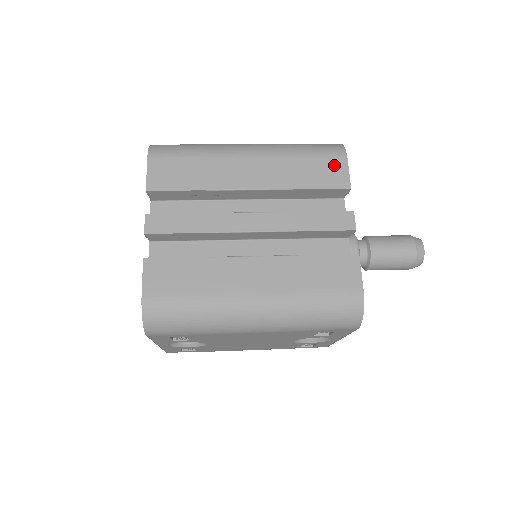
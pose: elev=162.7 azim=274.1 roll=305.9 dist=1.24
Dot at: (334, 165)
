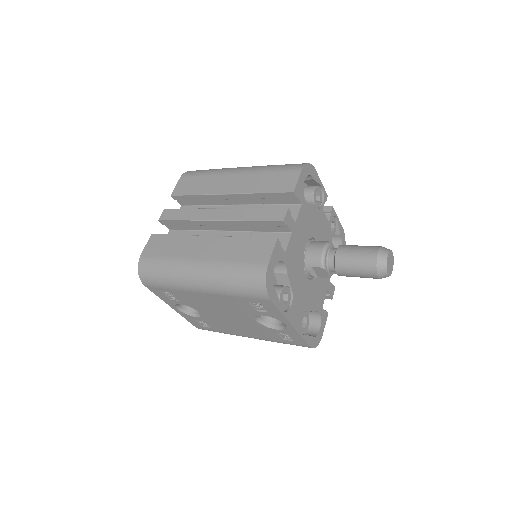
Dot at: (289, 176)
